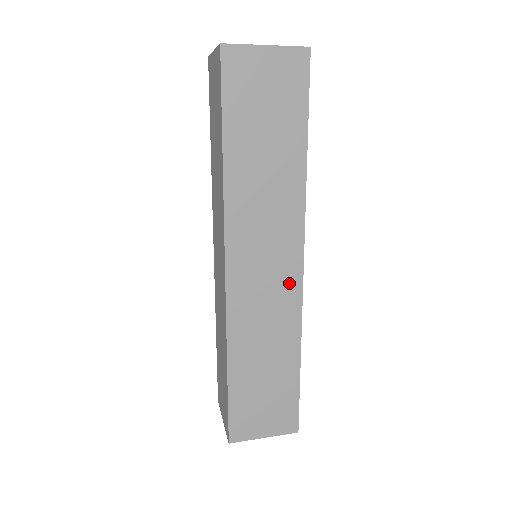
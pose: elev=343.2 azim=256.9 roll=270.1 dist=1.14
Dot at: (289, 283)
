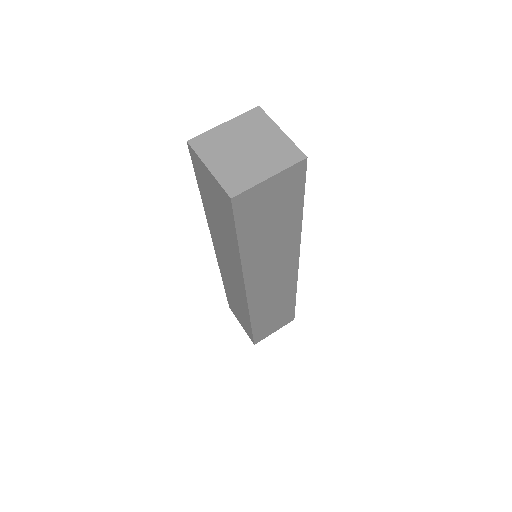
Dot at: (289, 275)
